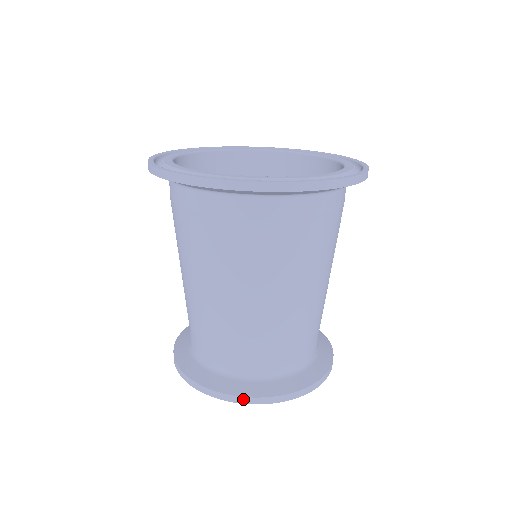
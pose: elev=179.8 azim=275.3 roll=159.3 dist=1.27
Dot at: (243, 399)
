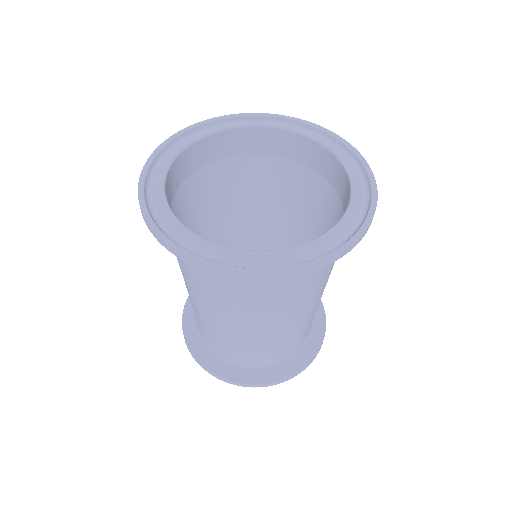
Dot at: (240, 384)
